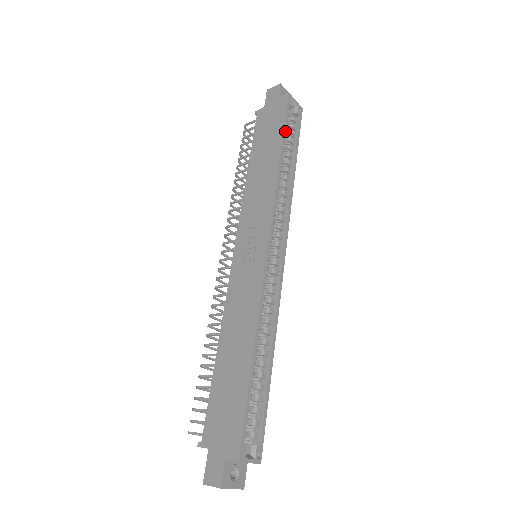
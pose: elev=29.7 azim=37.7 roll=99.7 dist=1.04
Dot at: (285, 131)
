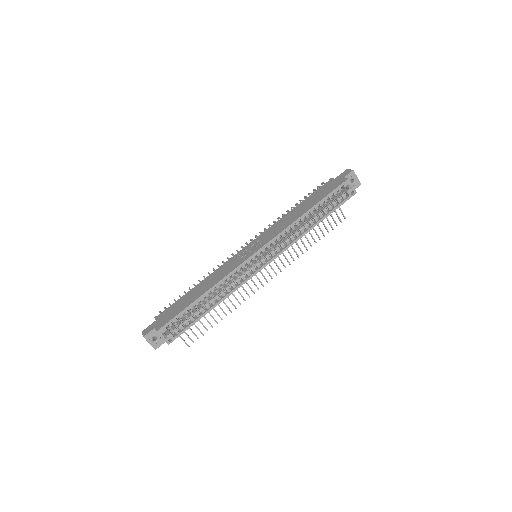
Dot at: (325, 199)
